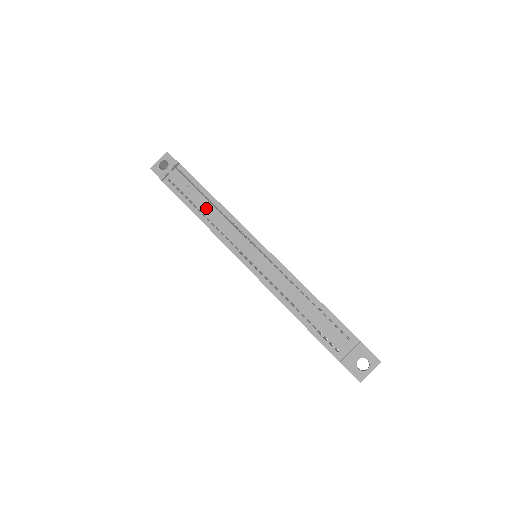
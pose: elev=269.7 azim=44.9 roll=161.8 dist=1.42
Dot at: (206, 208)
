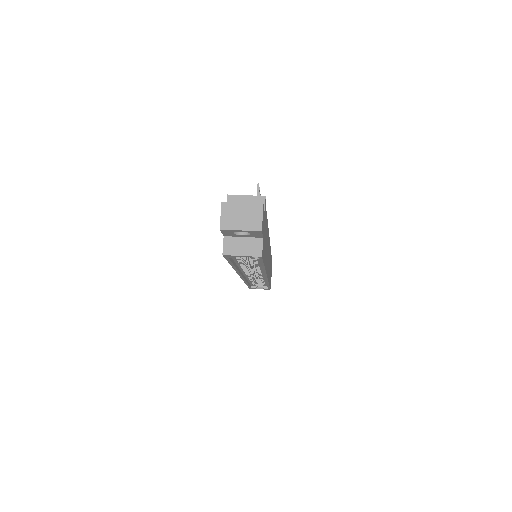
Dot at: occluded
